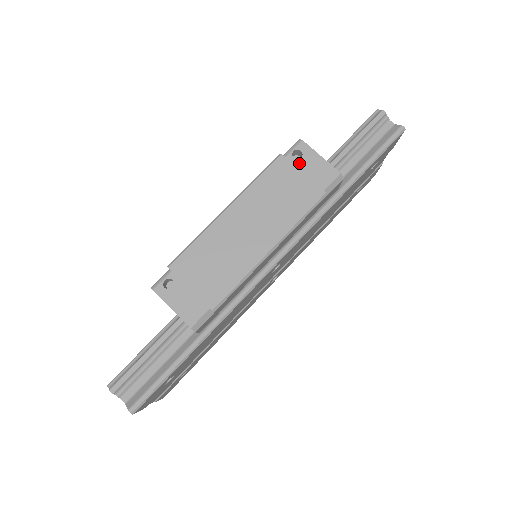
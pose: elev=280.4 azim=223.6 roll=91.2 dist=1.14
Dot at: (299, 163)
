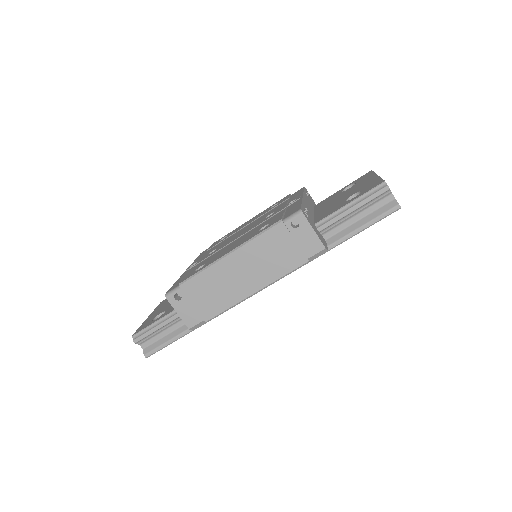
Dot at: (294, 232)
